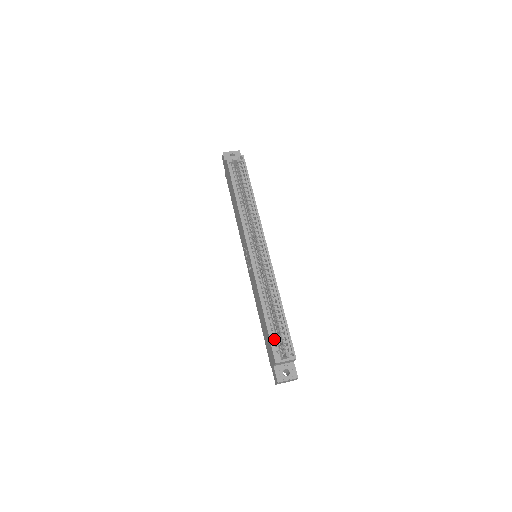
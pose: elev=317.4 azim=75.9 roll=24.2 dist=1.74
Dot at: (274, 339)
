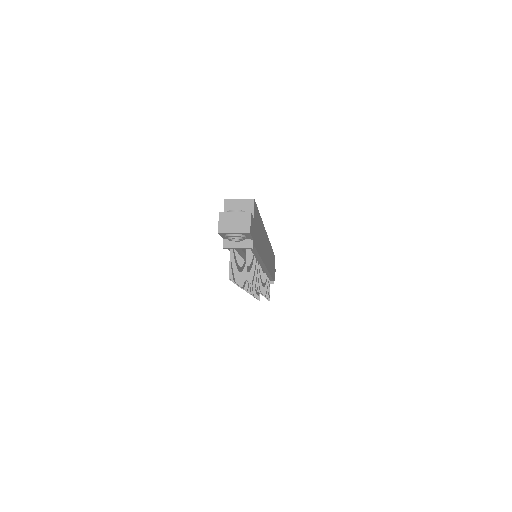
Dot at: occluded
